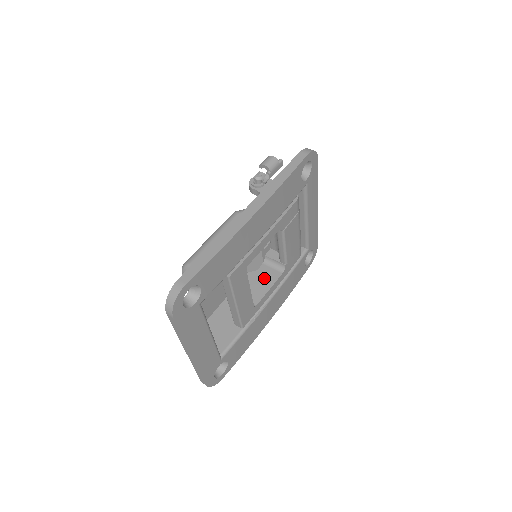
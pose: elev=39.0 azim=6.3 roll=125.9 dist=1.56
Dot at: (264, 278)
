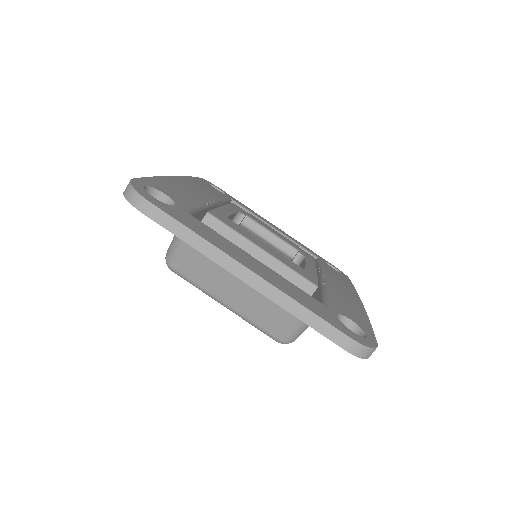
Dot at: occluded
